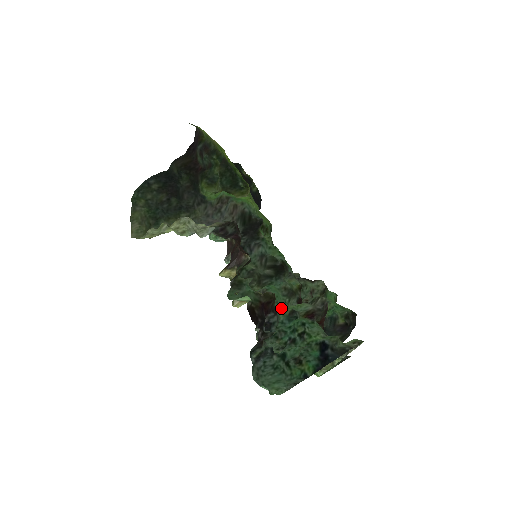
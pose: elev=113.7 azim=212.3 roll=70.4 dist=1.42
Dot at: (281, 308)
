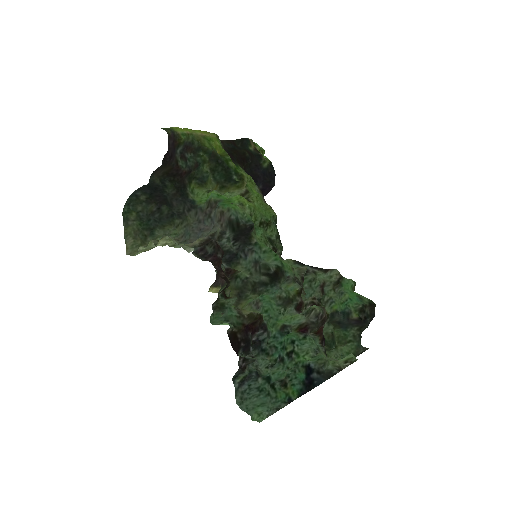
Dot at: (273, 321)
